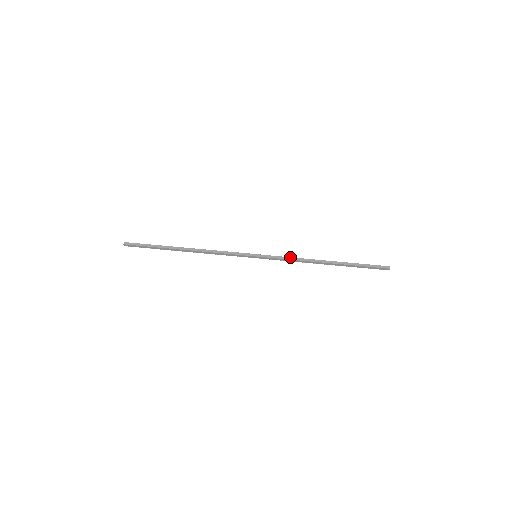
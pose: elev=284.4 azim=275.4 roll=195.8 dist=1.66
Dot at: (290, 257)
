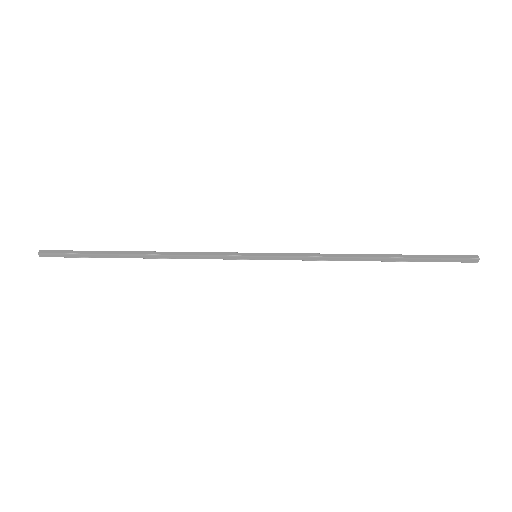
Dot at: (312, 253)
